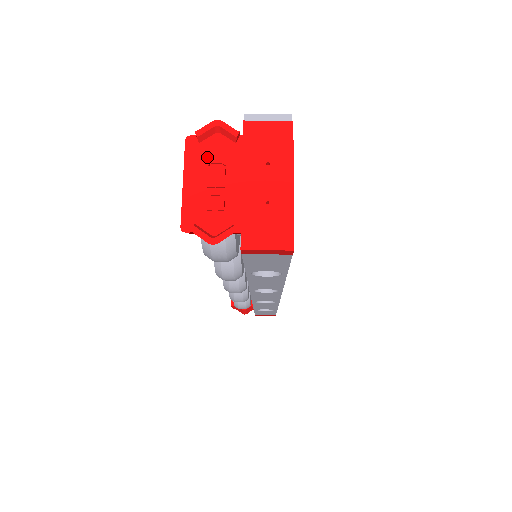
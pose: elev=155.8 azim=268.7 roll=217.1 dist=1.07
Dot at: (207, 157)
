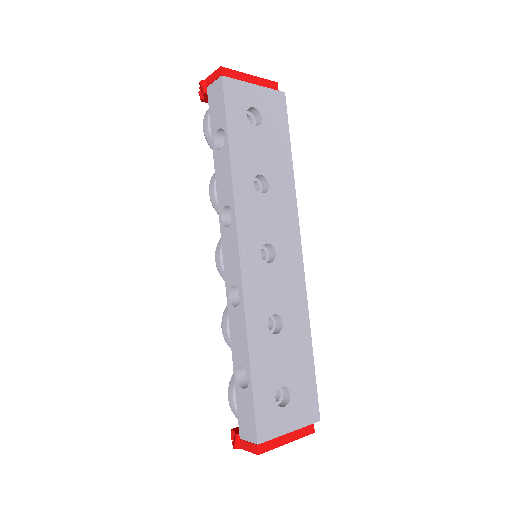
Dot at: occluded
